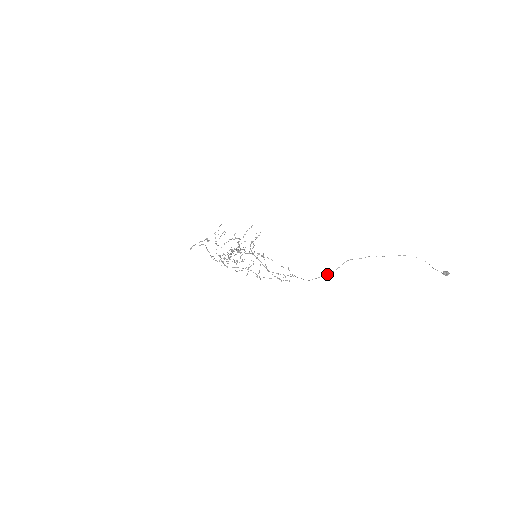
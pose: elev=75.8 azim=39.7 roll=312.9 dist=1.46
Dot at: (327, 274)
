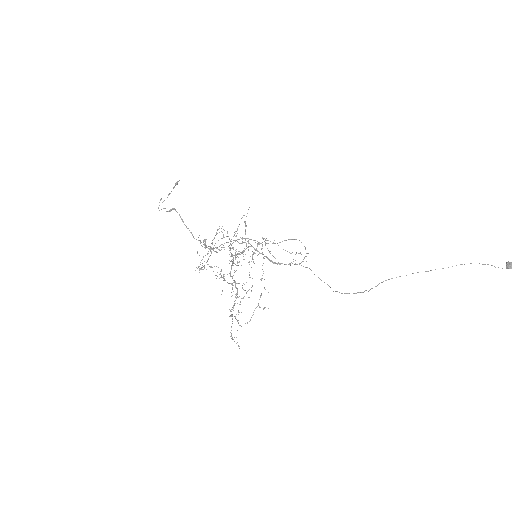
Dot at: (355, 293)
